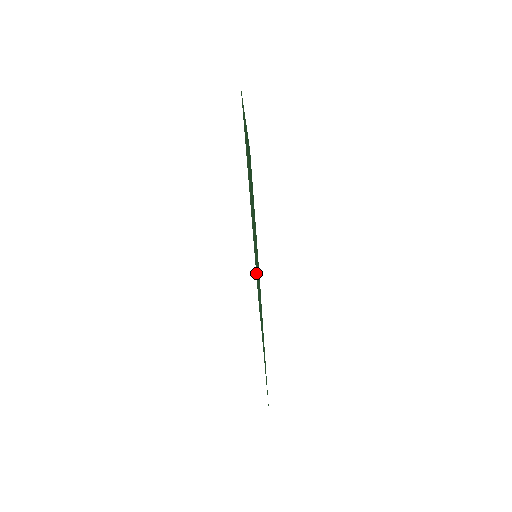
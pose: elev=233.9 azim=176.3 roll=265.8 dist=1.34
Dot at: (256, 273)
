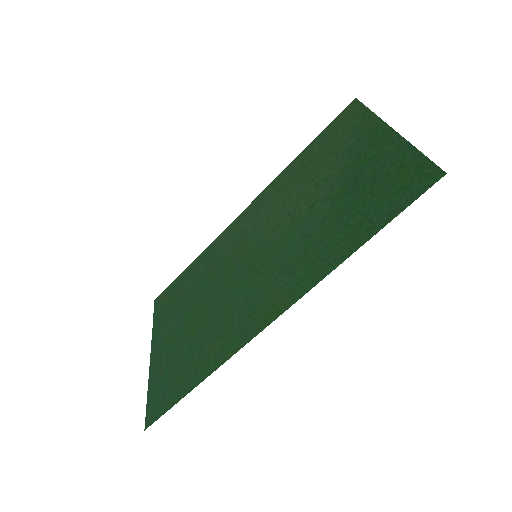
Dot at: (199, 267)
